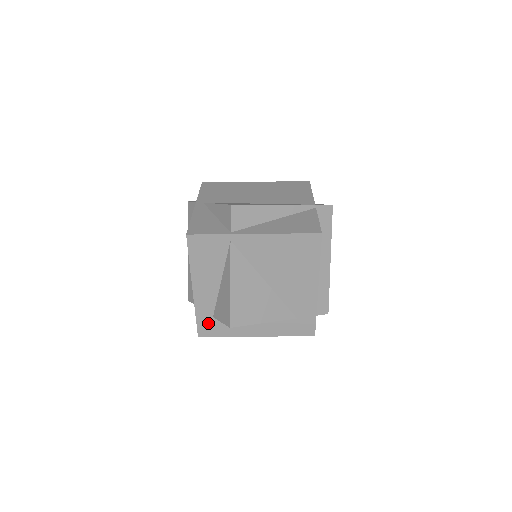
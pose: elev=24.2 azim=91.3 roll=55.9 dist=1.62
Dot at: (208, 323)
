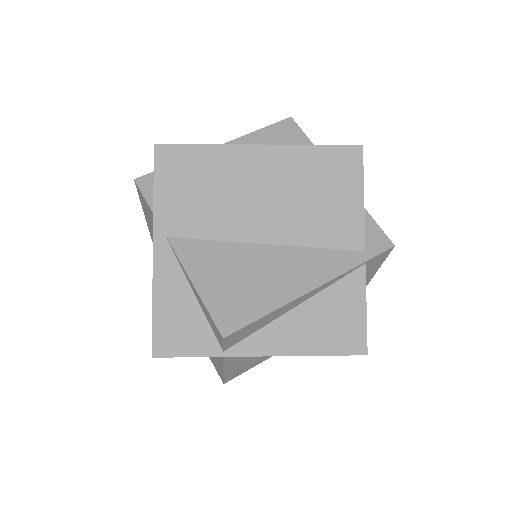
Dot at: occluded
